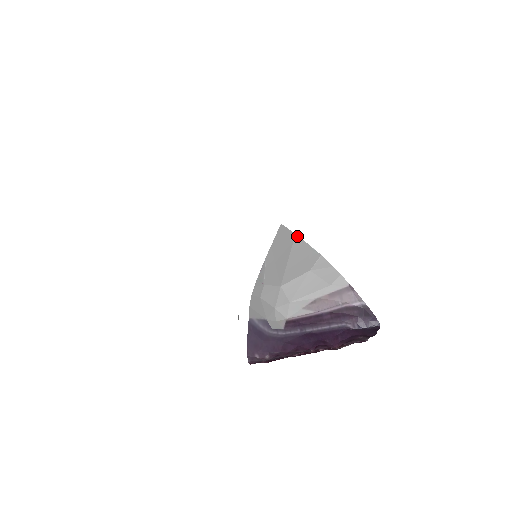
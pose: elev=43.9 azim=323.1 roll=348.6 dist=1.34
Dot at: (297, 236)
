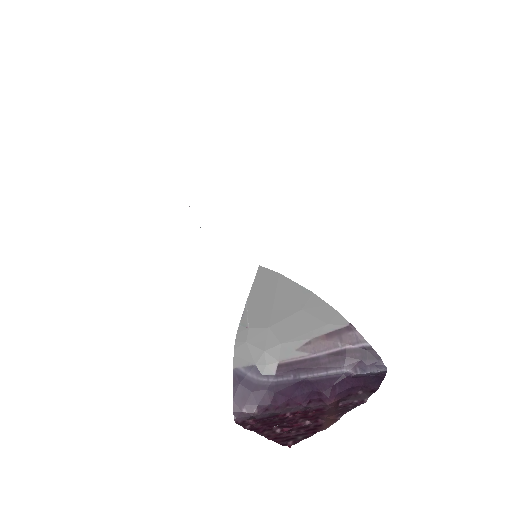
Dot at: (281, 275)
